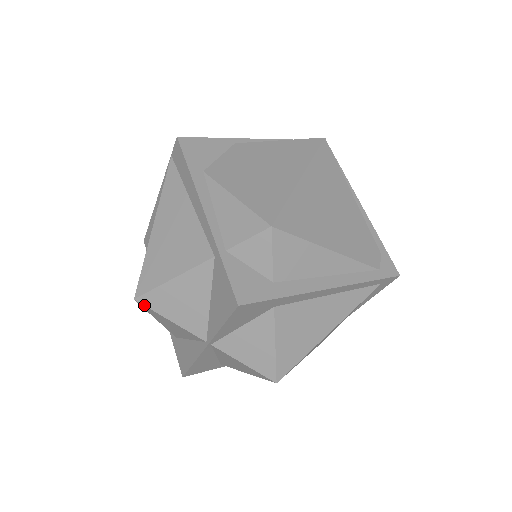
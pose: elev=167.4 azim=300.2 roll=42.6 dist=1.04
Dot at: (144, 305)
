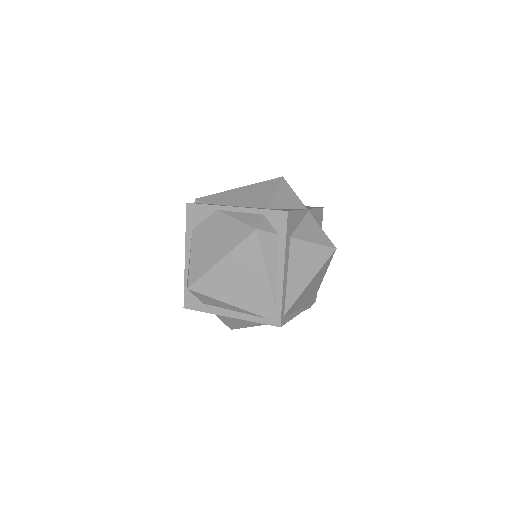
Dot at: occluded
